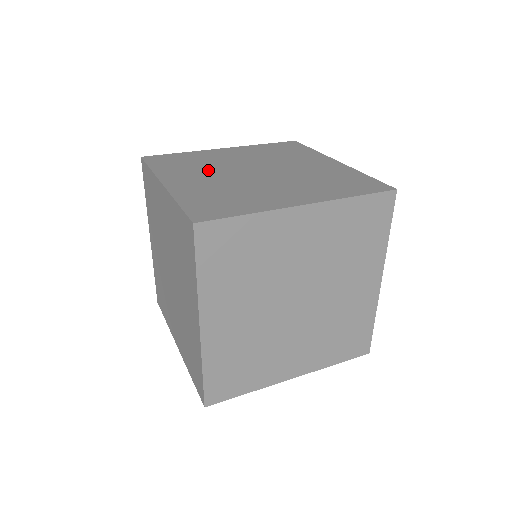
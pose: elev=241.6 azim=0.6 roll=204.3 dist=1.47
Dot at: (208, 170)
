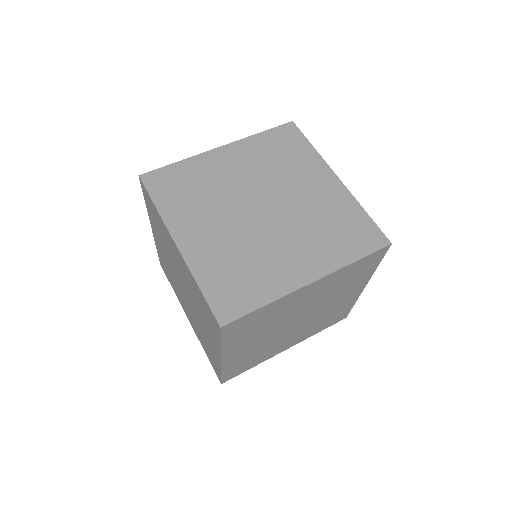
Dot at: occluded
